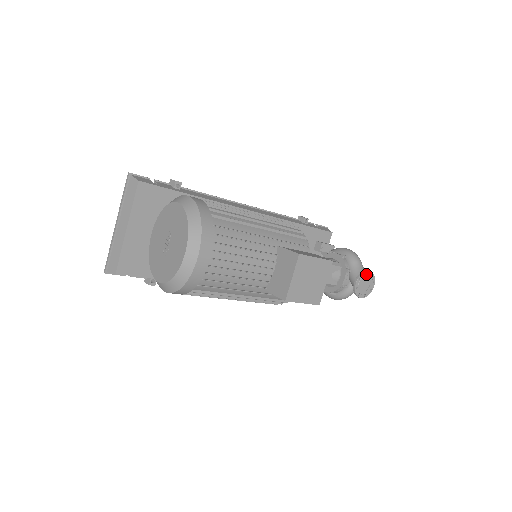
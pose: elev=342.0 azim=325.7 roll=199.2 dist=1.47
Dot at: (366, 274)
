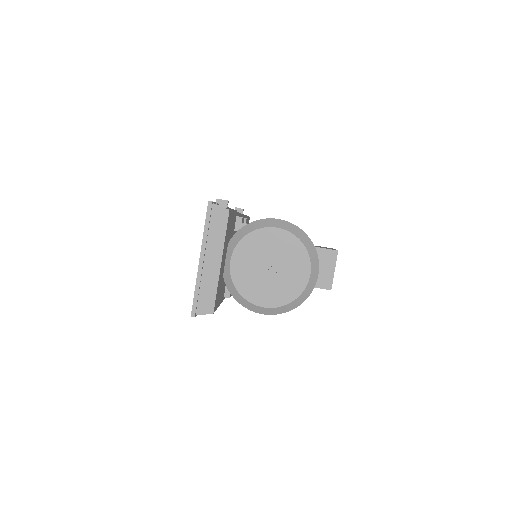
Dot at: occluded
